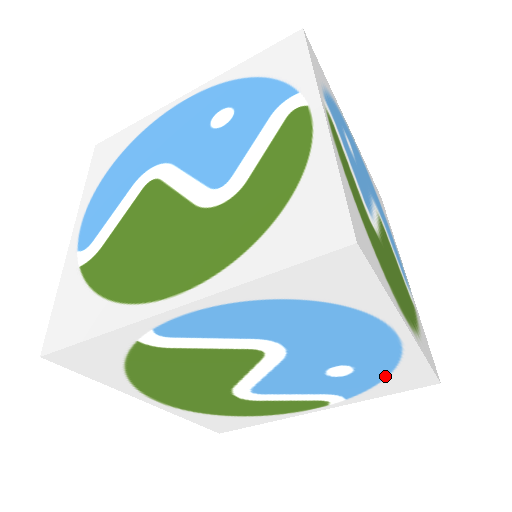
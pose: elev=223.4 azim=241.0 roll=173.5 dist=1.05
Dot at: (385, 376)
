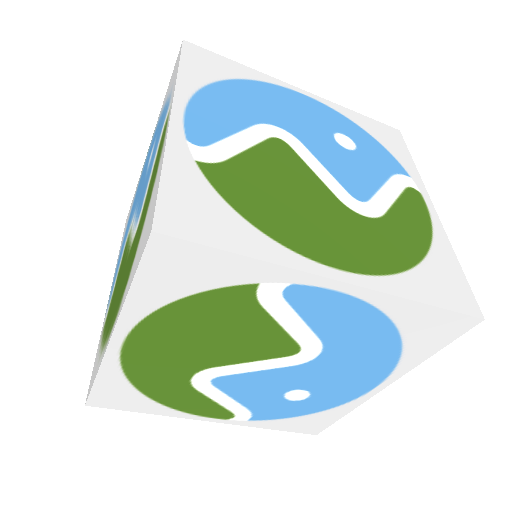
Dot at: (307, 414)
